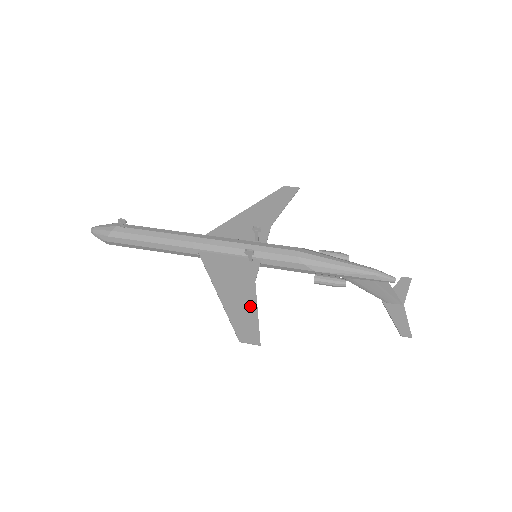
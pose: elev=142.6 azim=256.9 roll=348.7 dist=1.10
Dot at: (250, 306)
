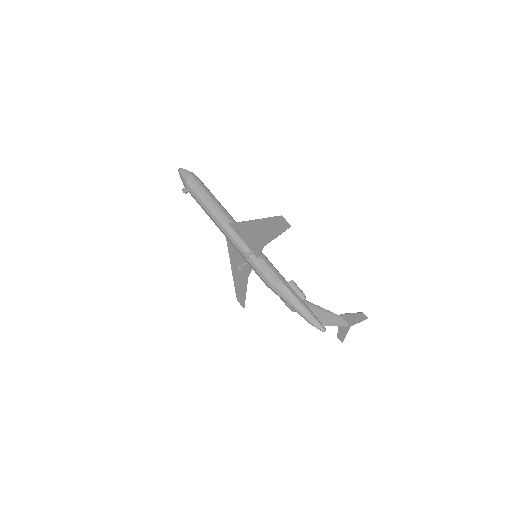
Dot at: (243, 288)
